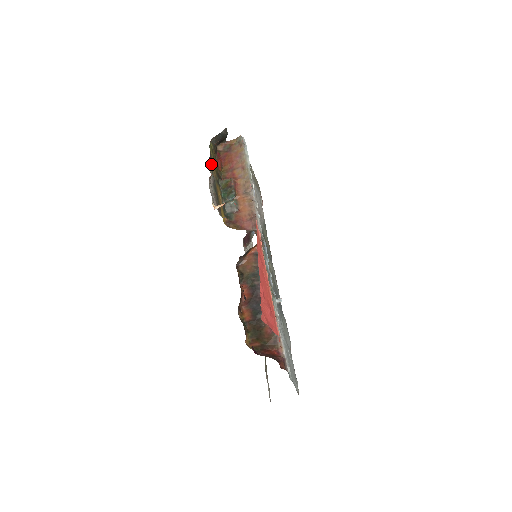
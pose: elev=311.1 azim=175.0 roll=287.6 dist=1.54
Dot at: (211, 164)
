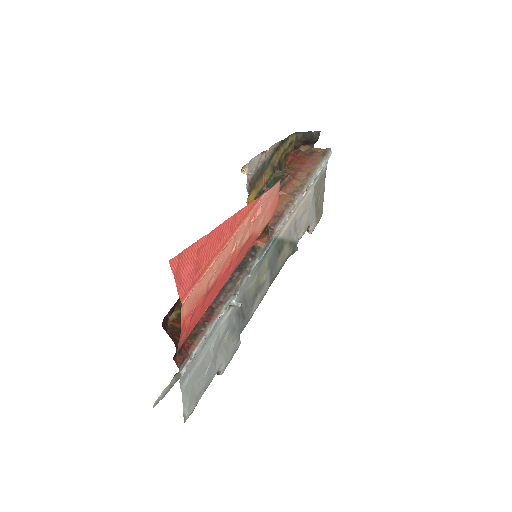
Dot at: (278, 147)
